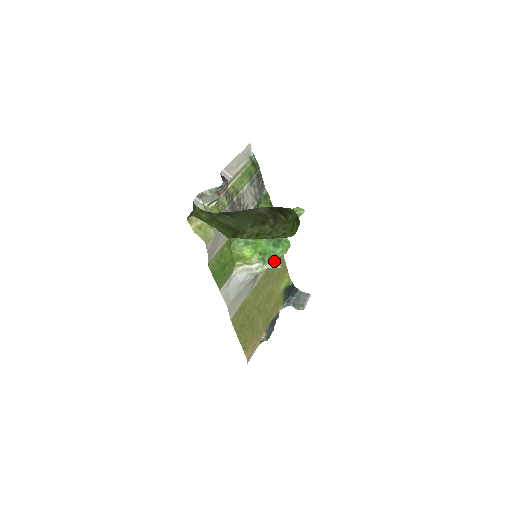
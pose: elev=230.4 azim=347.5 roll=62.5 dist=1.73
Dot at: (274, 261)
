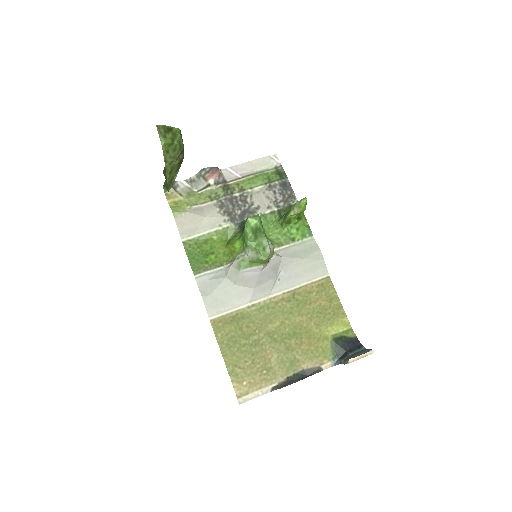
Dot at: (250, 245)
